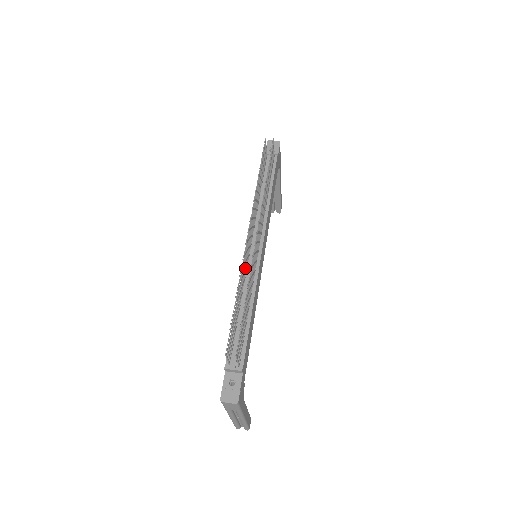
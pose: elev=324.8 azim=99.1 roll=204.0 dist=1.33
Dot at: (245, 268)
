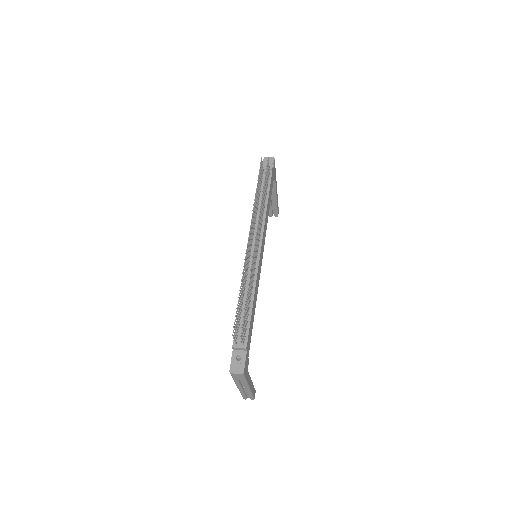
Dot at: (247, 266)
